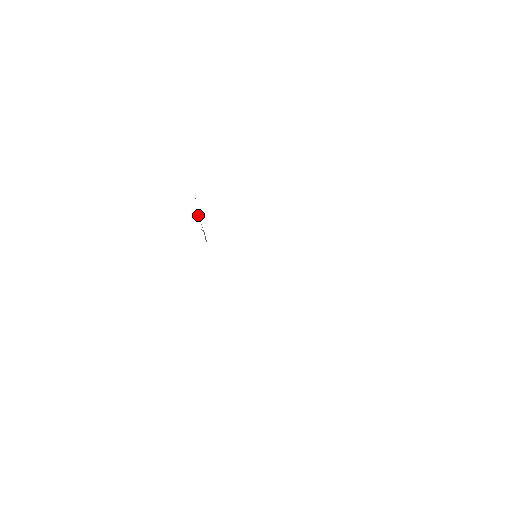
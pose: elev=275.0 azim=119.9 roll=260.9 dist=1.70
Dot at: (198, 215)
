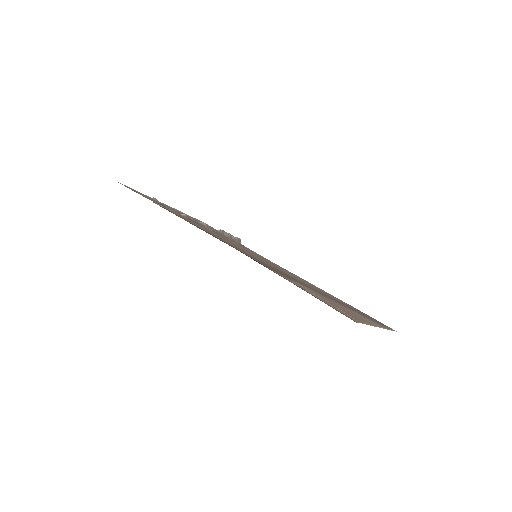
Dot at: (182, 215)
